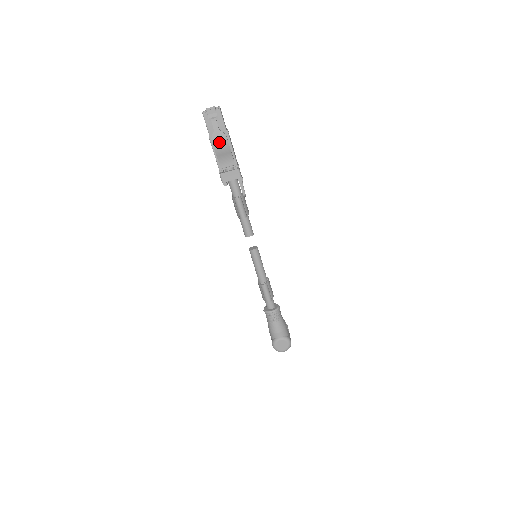
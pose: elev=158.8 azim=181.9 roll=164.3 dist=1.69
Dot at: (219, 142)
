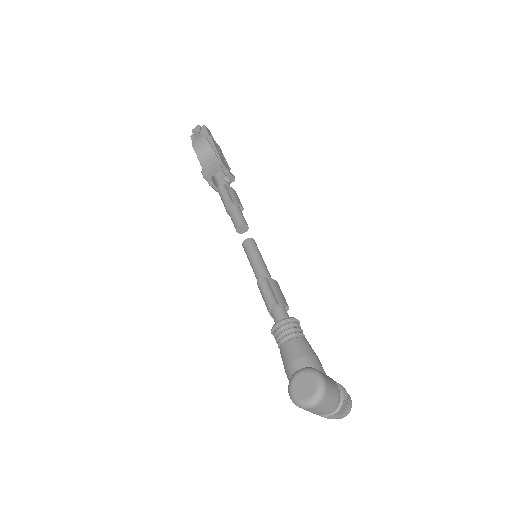
Dot at: (198, 143)
